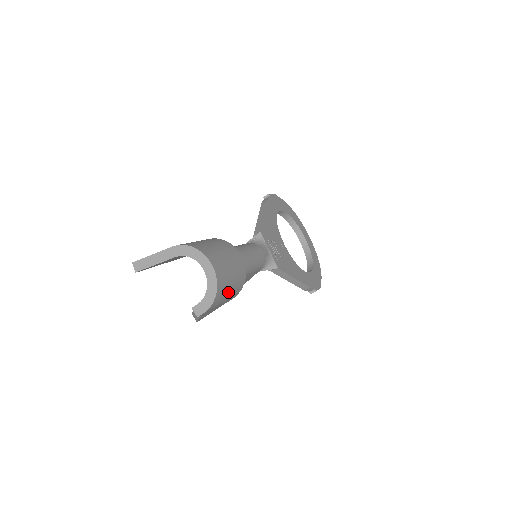
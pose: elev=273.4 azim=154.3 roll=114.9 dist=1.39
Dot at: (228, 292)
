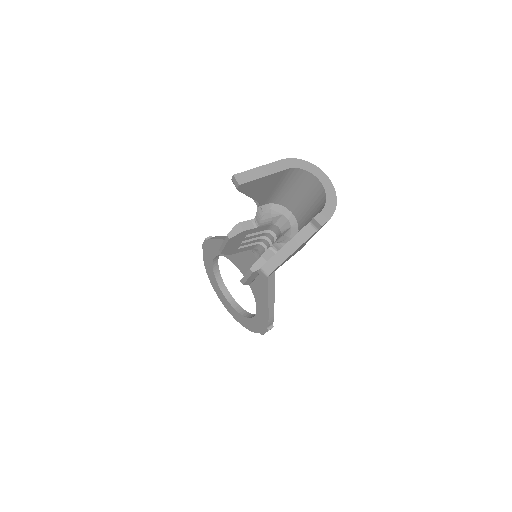
Dot at: occluded
